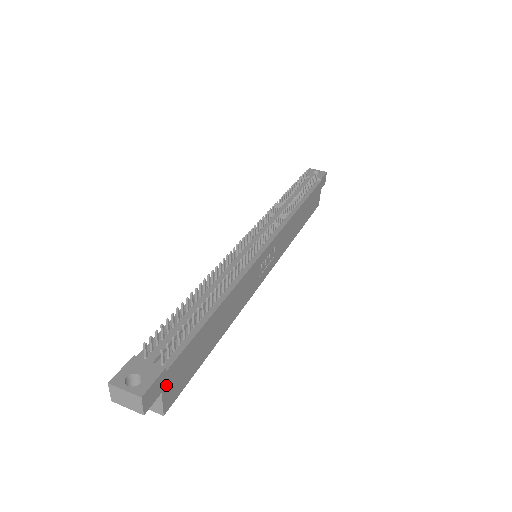
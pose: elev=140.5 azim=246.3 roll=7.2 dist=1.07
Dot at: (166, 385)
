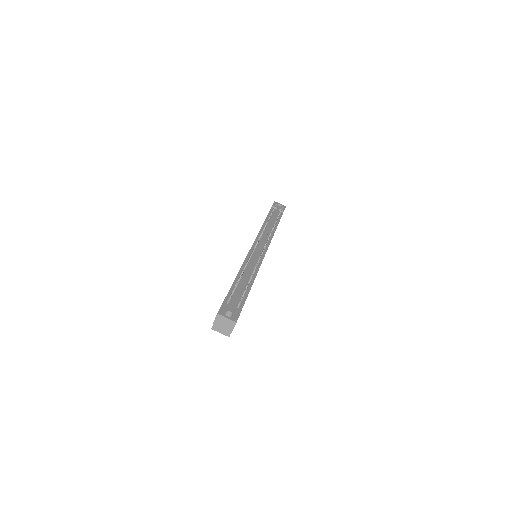
Dot at: occluded
